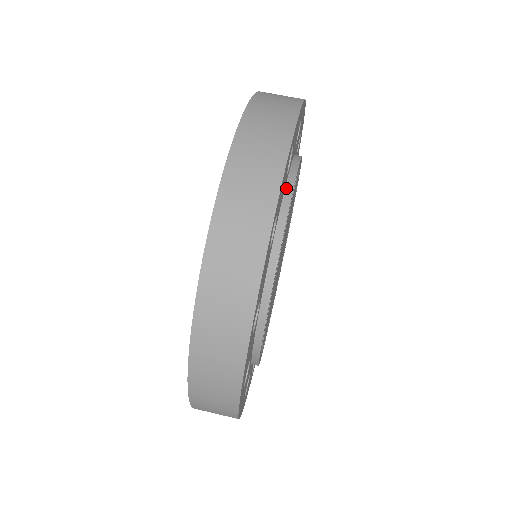
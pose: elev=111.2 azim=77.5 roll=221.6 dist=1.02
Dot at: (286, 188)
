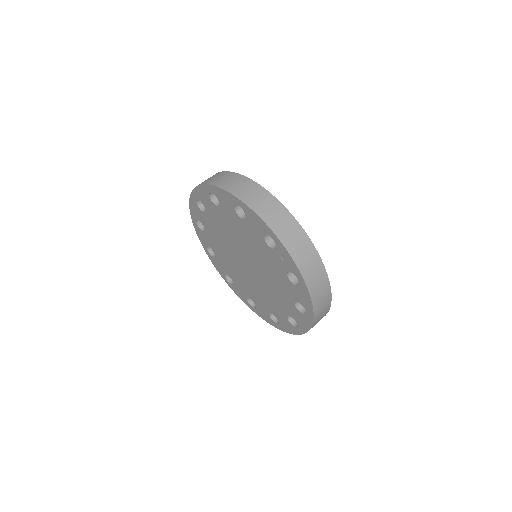
Dot at: occluded
